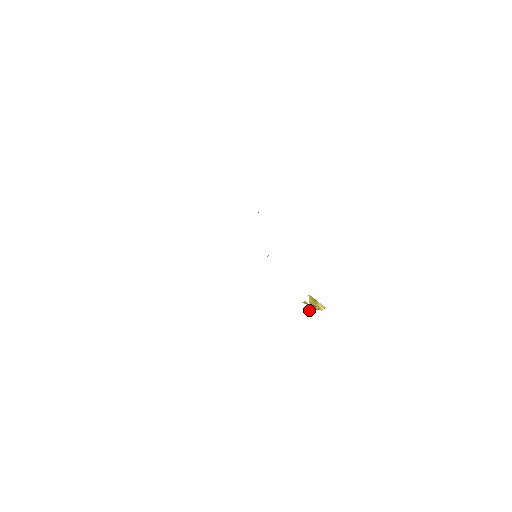
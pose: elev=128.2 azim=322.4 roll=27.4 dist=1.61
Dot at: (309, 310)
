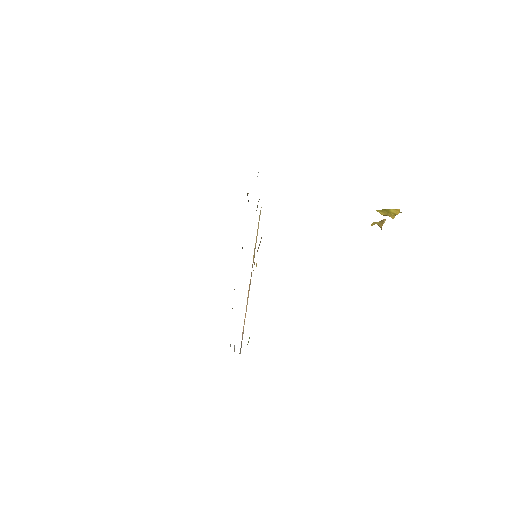
Dot at: (381, 228)
